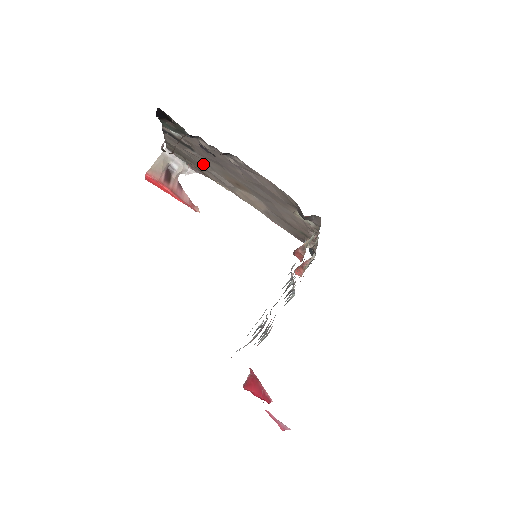
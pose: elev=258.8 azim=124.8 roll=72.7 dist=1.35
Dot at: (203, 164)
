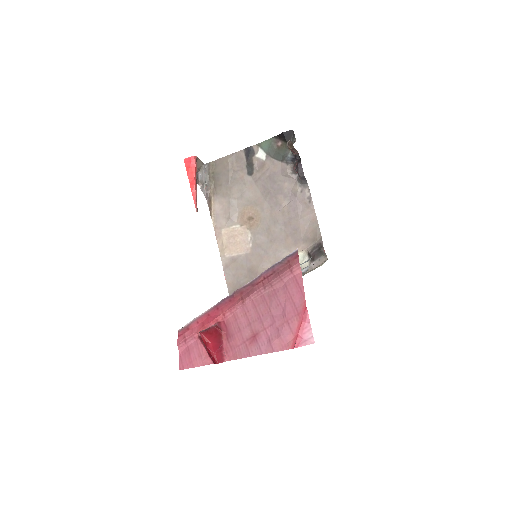
Dot at: (236, 190)
